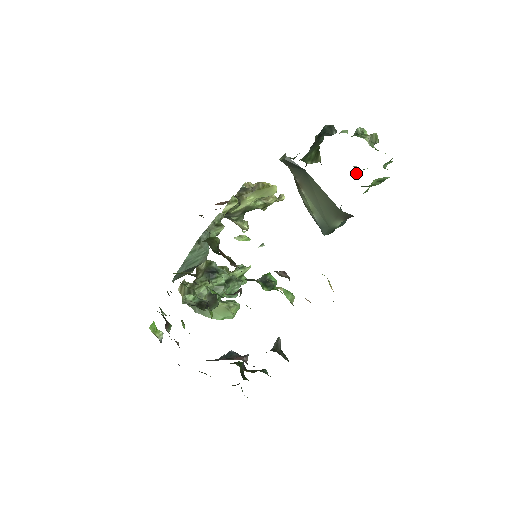
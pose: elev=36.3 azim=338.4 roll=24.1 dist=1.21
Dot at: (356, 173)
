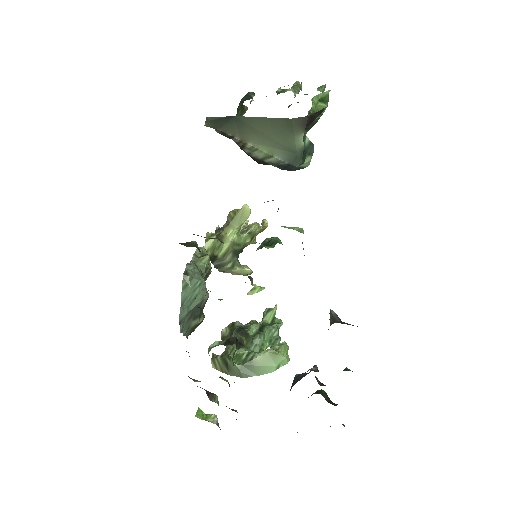
Dot at: occluded
